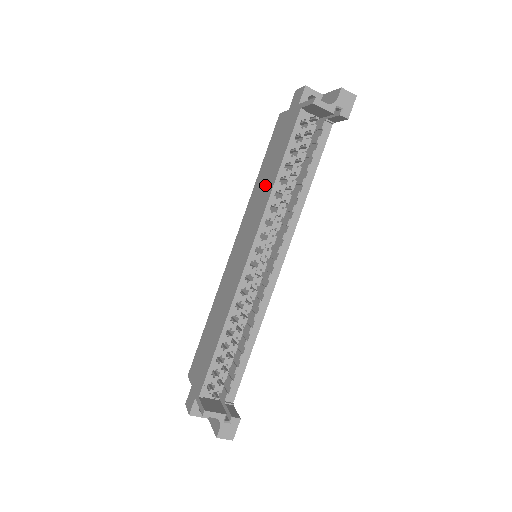
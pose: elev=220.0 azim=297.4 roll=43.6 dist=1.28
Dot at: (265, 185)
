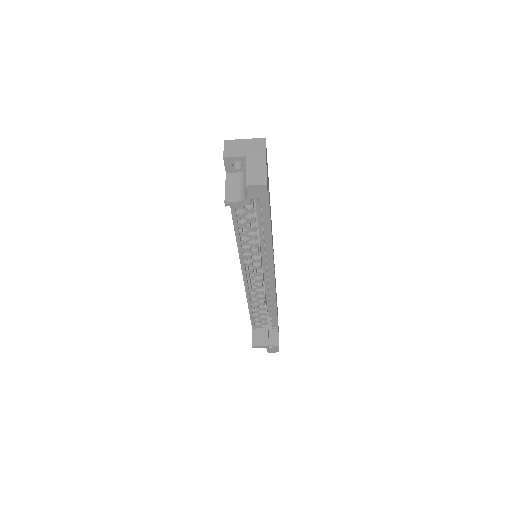
Dot at: occluded
